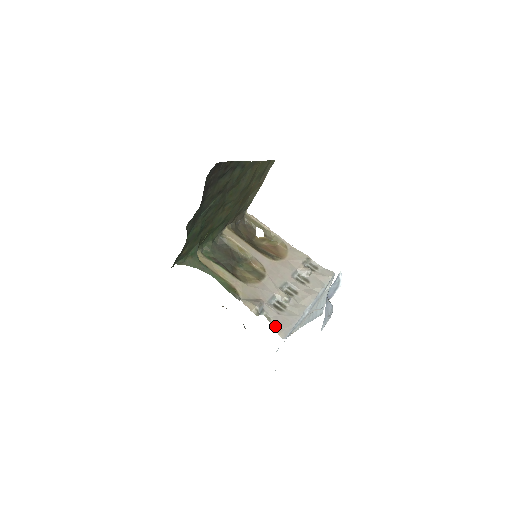
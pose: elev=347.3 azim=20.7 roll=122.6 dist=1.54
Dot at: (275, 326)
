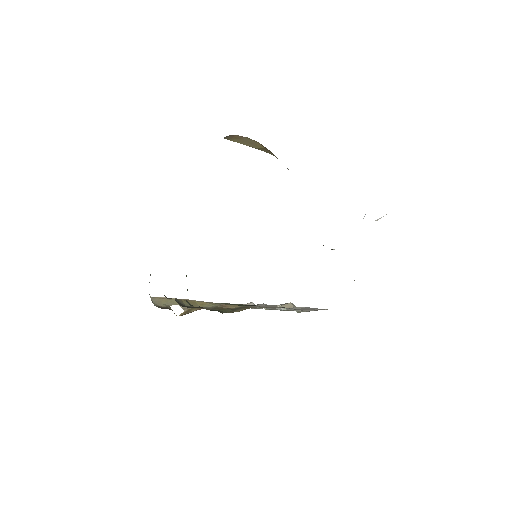
Dot at: (315, 310)
